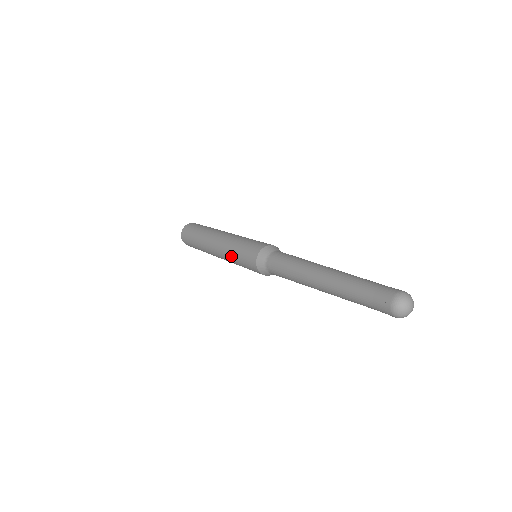
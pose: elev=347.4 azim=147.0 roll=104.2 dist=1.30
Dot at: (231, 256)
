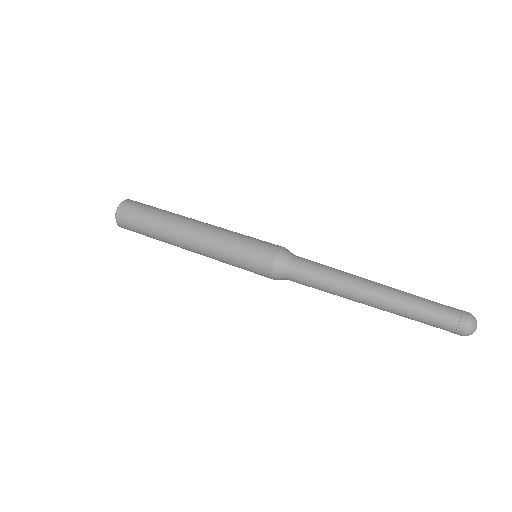
Dot at: (224, 255)
